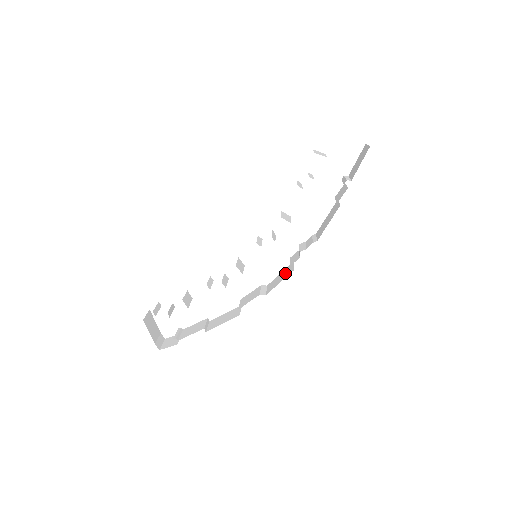
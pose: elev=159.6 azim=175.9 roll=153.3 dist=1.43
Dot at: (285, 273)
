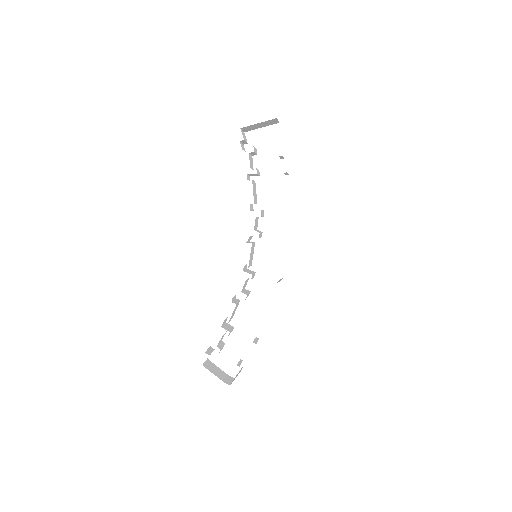
Dot at: occluded
